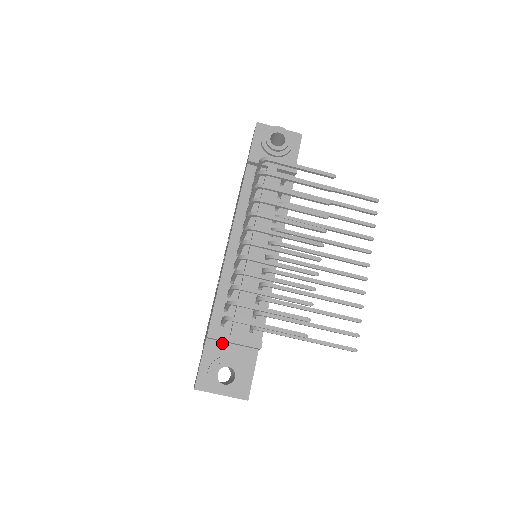
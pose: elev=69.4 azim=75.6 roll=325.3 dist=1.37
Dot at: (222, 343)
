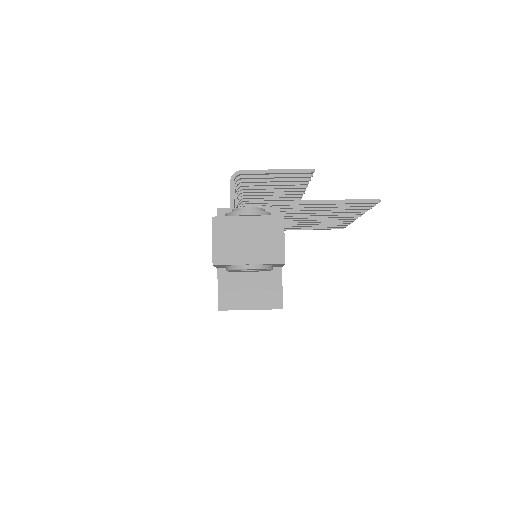
Dot at: occluded
